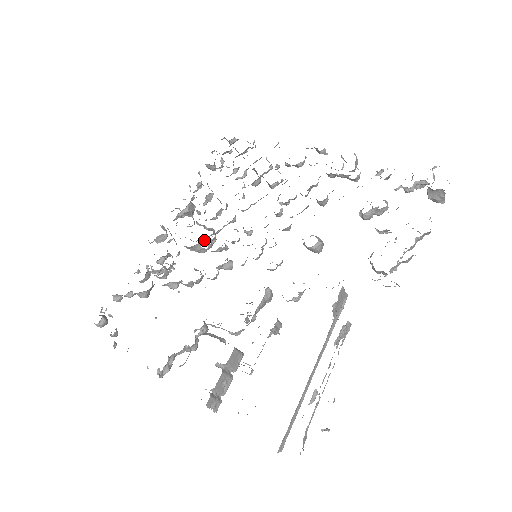
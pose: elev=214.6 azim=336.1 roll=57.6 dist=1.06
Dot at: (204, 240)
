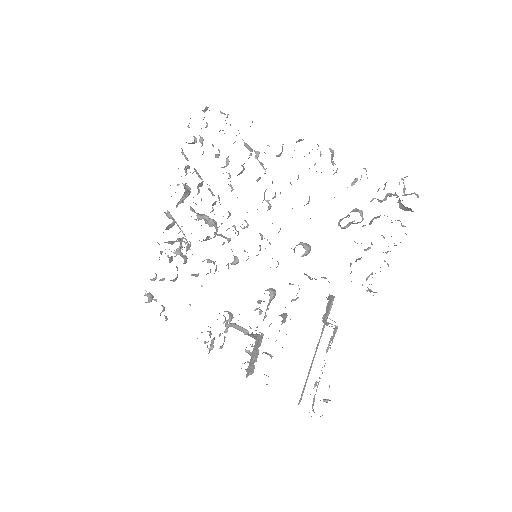
Dot at: occluded
